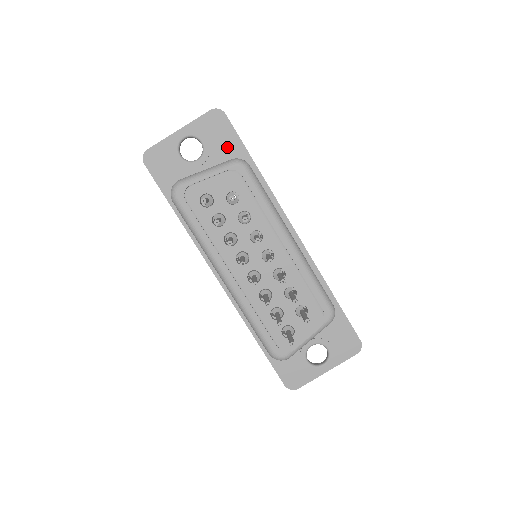
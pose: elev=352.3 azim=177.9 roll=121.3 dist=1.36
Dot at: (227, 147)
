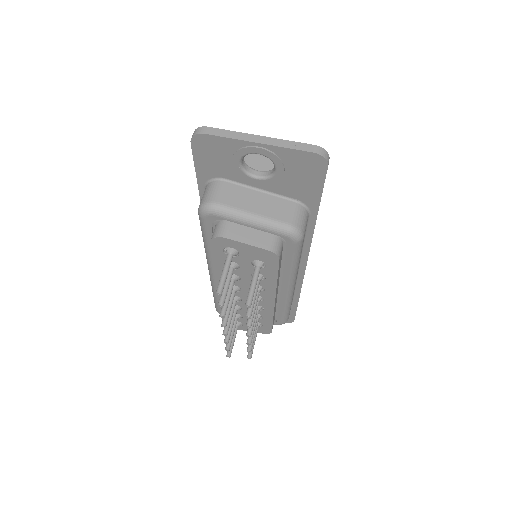
Dot at: (301, 189)
